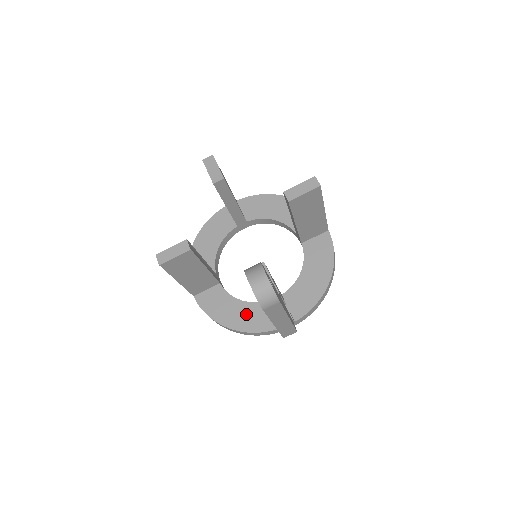
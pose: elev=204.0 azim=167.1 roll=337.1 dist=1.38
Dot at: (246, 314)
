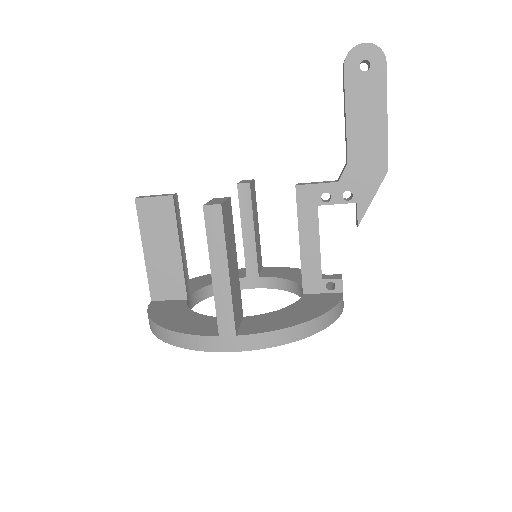
Dot at: (305, 307)
